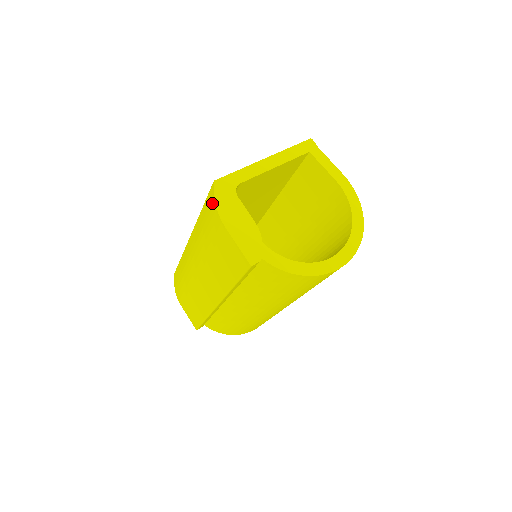
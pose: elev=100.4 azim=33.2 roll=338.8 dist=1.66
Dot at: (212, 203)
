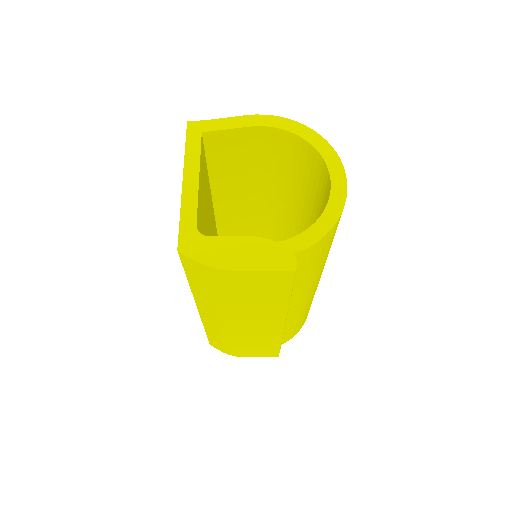
Dot at: (199, 268)
